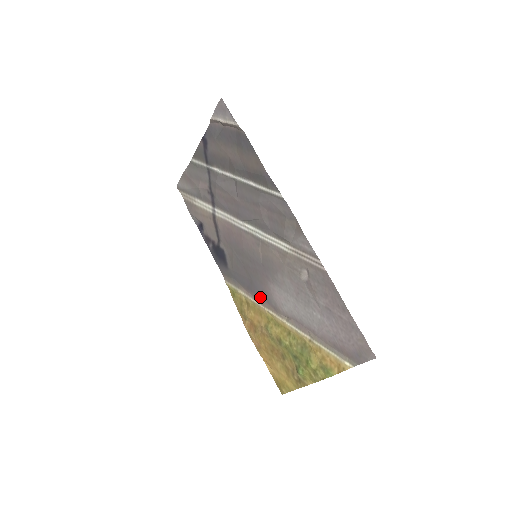
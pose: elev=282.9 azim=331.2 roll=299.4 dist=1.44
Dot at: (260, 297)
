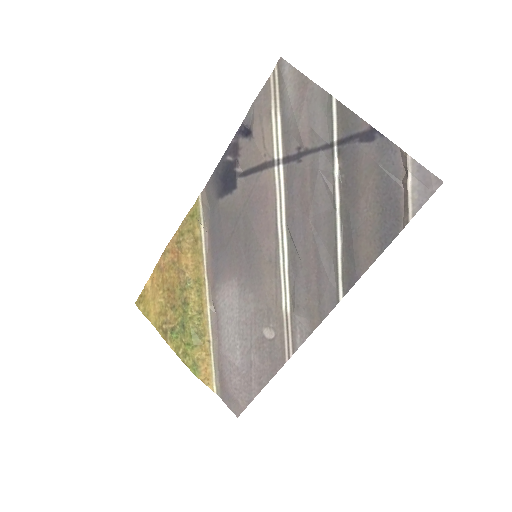
Dot at: (213, 263)
